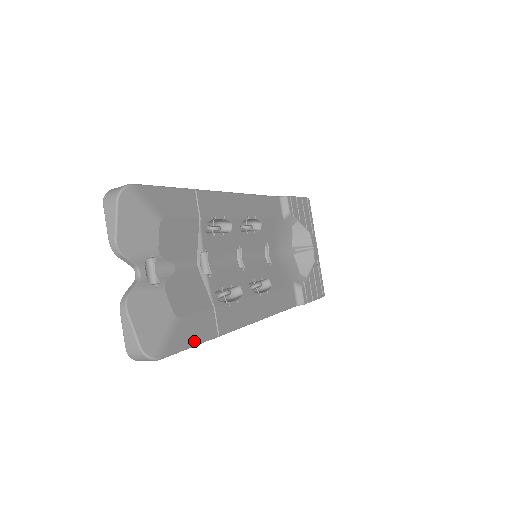
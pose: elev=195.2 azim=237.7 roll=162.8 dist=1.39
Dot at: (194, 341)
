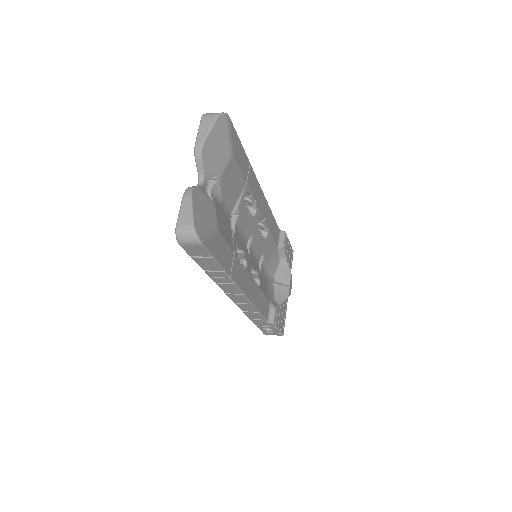
Dot at: (220, 260)
